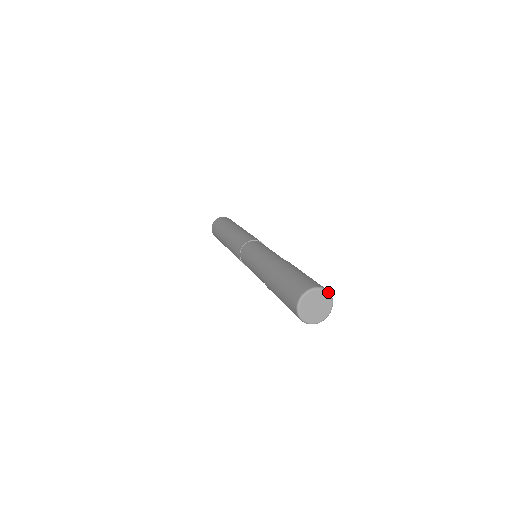
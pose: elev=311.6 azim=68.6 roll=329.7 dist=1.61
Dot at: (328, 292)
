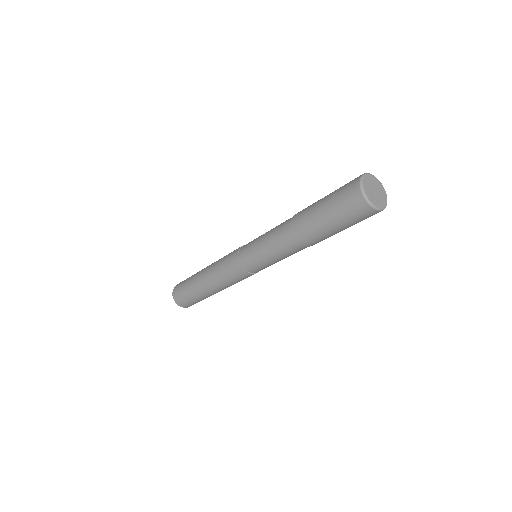
Dot at: (370, 174)
